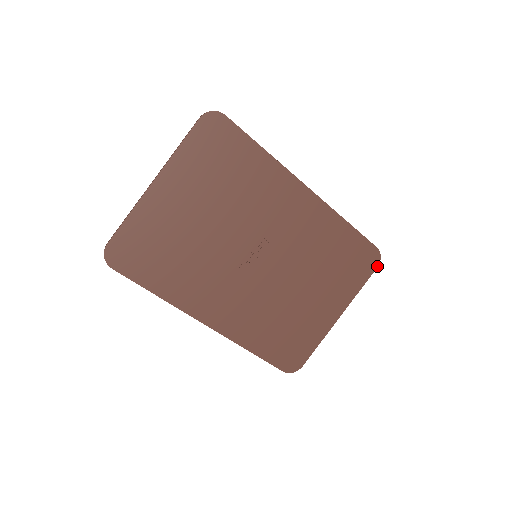
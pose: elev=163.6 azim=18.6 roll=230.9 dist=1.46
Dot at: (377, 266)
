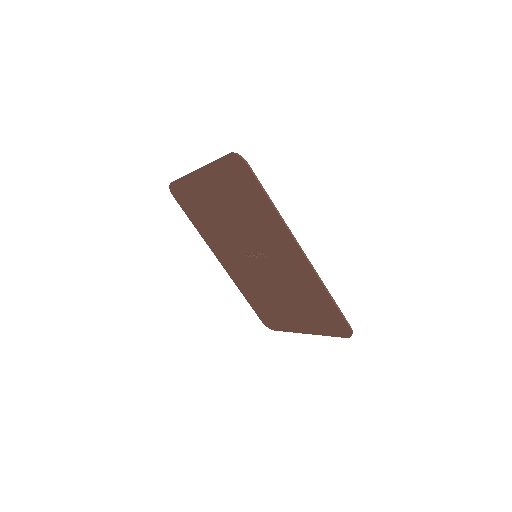
Dot at: (347, 337)
